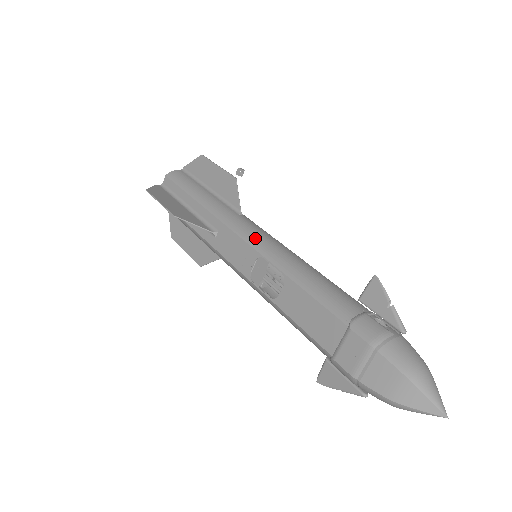
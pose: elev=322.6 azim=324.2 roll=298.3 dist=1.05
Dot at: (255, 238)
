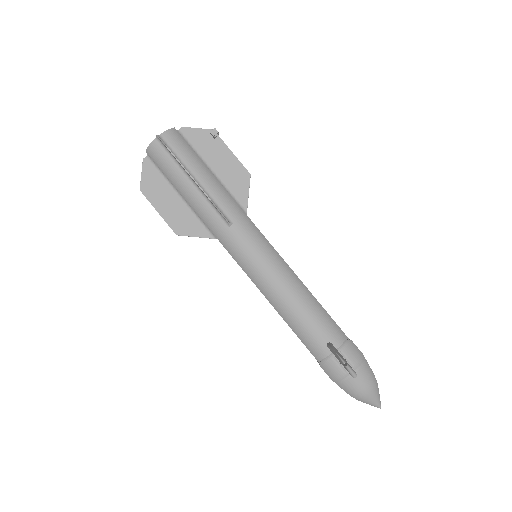
Dot at: (247, 267)
